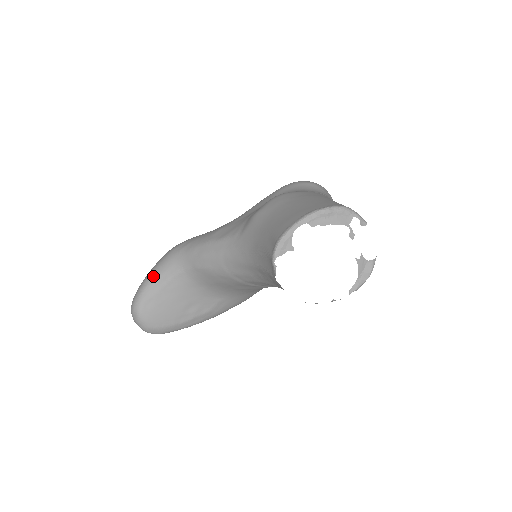
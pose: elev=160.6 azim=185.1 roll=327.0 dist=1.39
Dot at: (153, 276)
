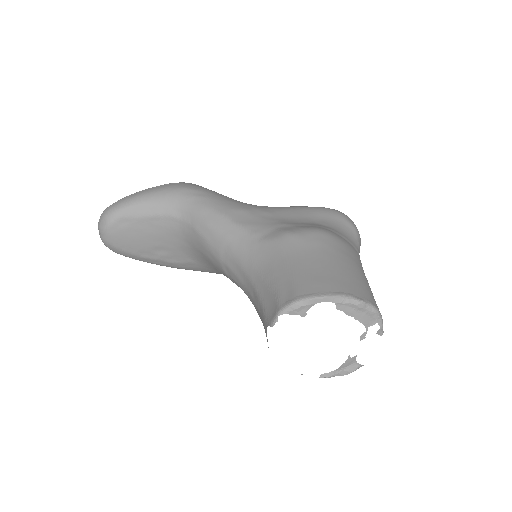
Dot at: (146, 200)
